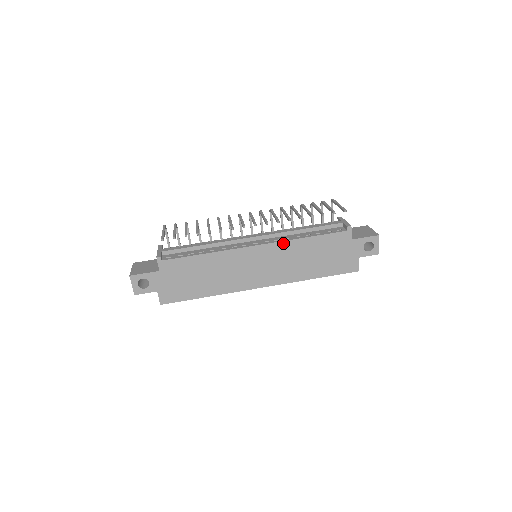
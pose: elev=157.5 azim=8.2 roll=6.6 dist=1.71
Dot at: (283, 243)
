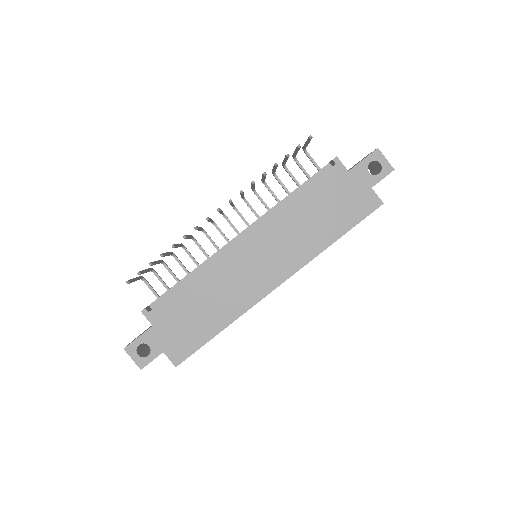
Dot at: (270, 219)
